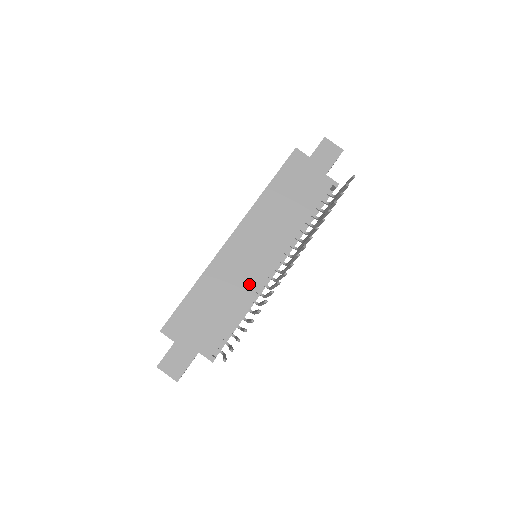
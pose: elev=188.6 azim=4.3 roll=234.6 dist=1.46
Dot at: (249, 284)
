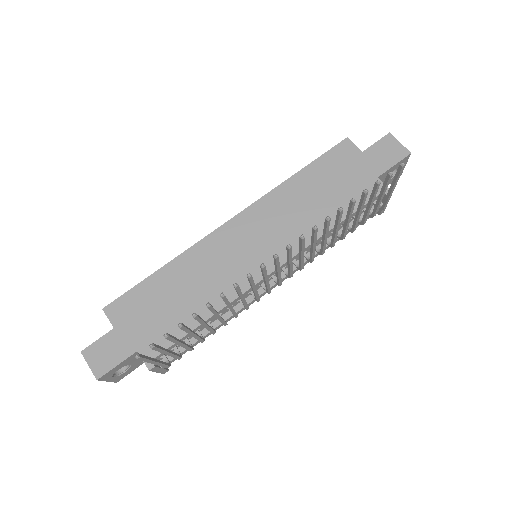
Dot at: (231, 285)
